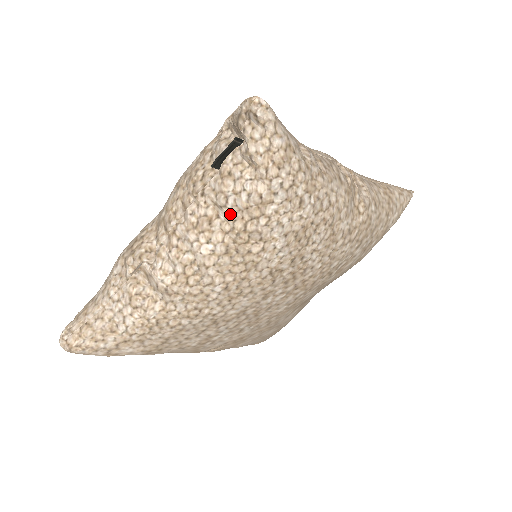
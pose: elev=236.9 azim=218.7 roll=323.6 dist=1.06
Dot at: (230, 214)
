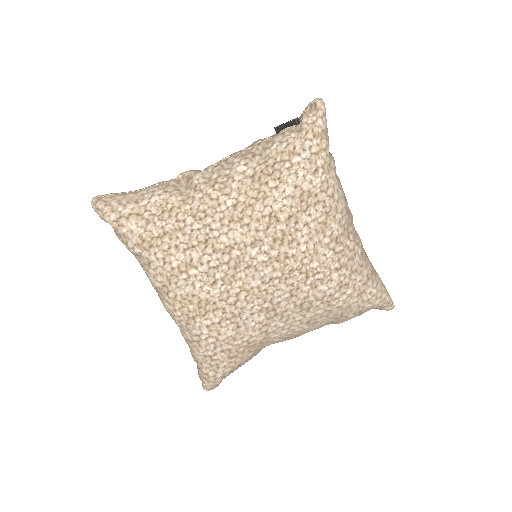
Dot at: (270, 153)
